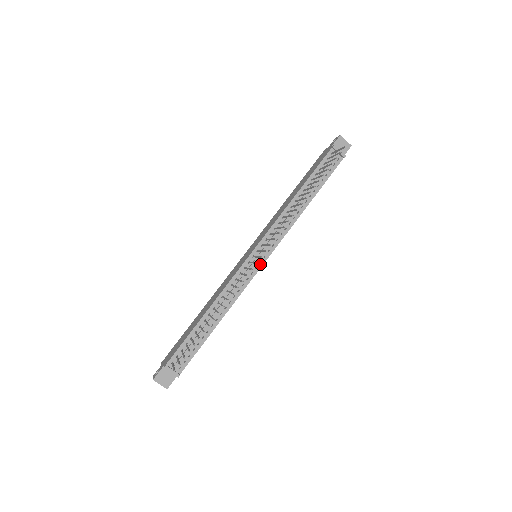
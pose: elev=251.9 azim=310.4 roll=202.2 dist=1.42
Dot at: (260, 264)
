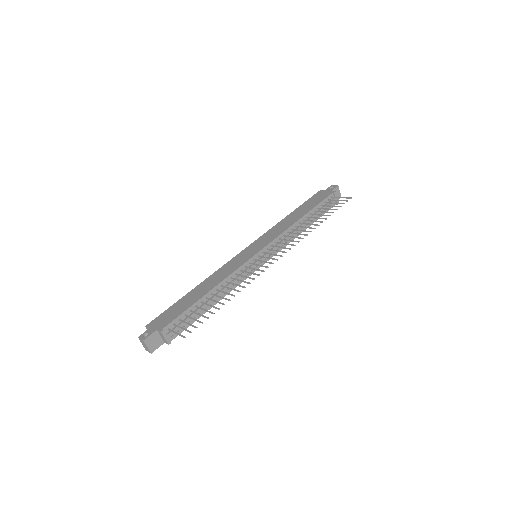
Dot at: (260, 264)
